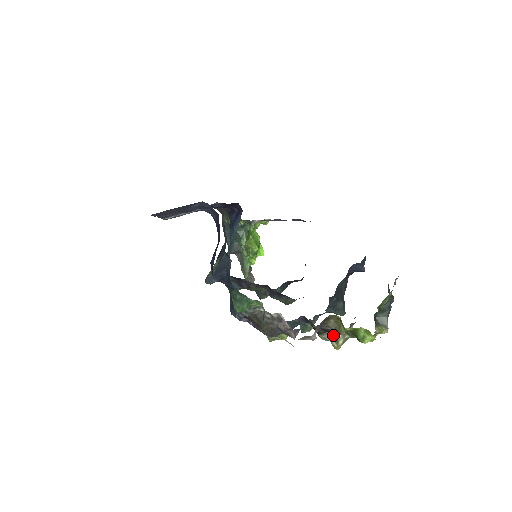
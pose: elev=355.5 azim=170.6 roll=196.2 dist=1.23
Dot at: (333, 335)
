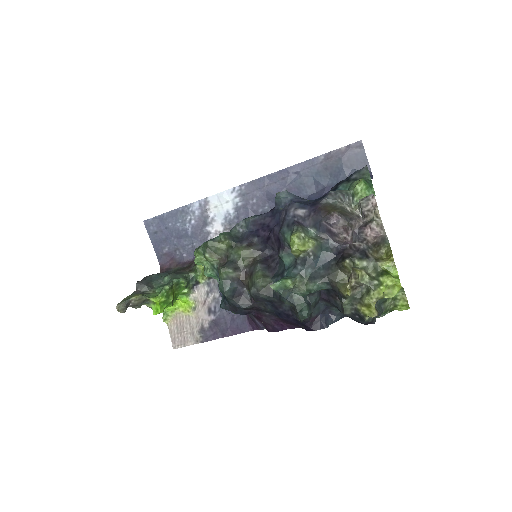
Dot at: (357, 268)
